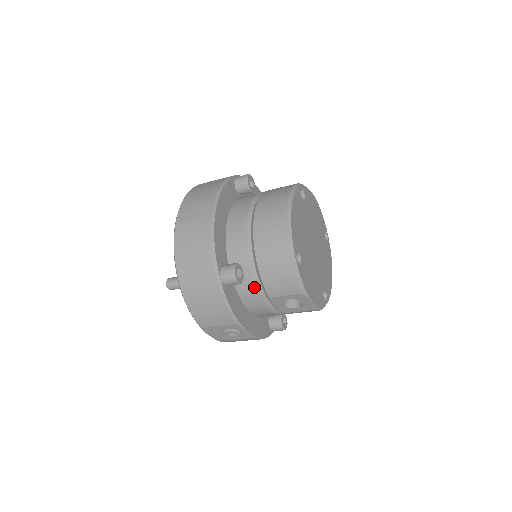
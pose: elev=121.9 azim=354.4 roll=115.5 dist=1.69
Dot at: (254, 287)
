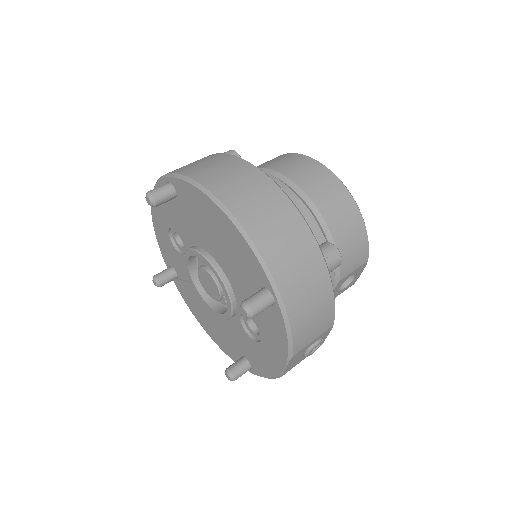
Dot at: (331, 272)
